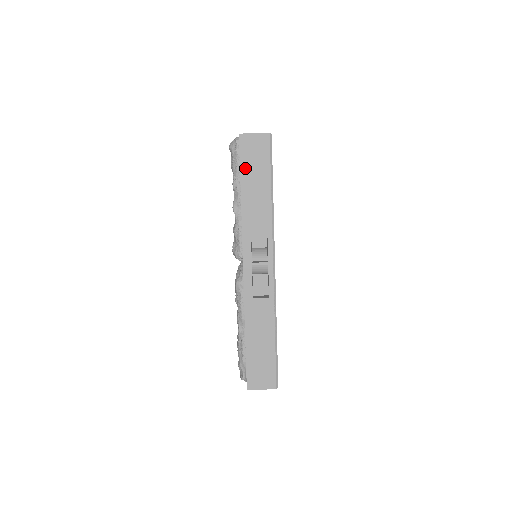
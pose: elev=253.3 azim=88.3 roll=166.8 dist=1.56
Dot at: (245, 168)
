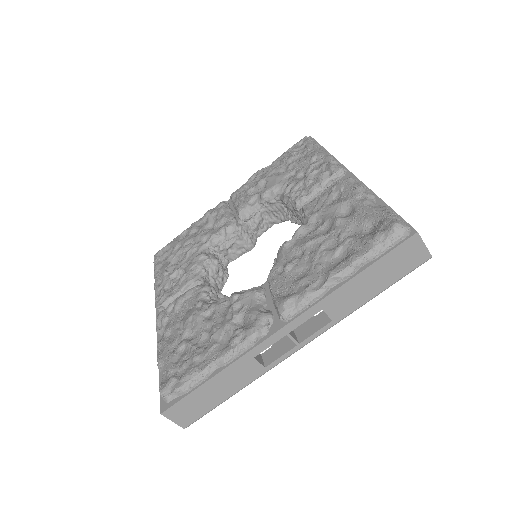
Dot at: (383, 262)
